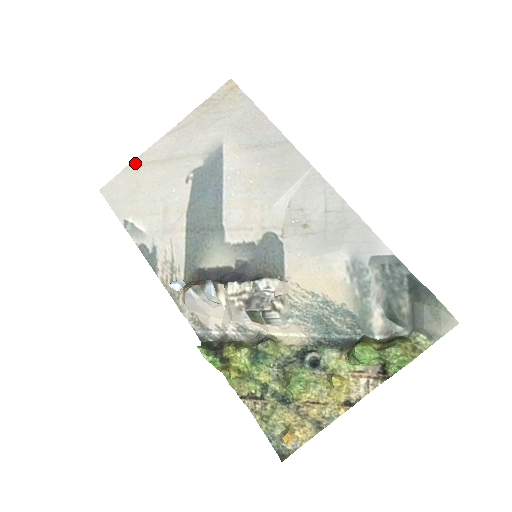
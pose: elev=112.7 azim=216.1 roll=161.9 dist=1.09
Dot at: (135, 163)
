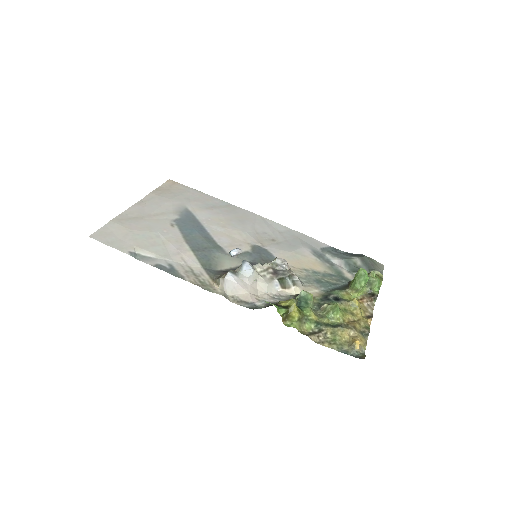
Dot at: (117, 219)
